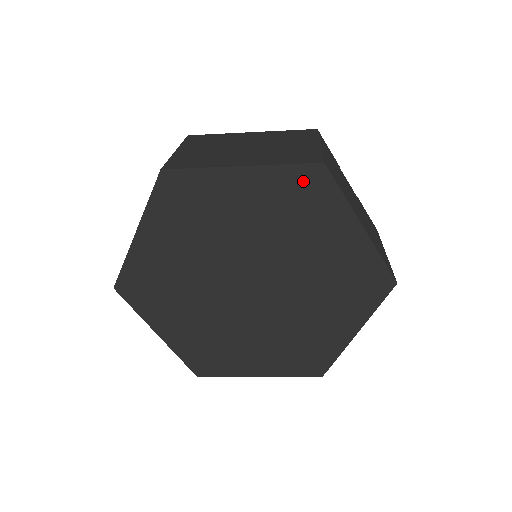
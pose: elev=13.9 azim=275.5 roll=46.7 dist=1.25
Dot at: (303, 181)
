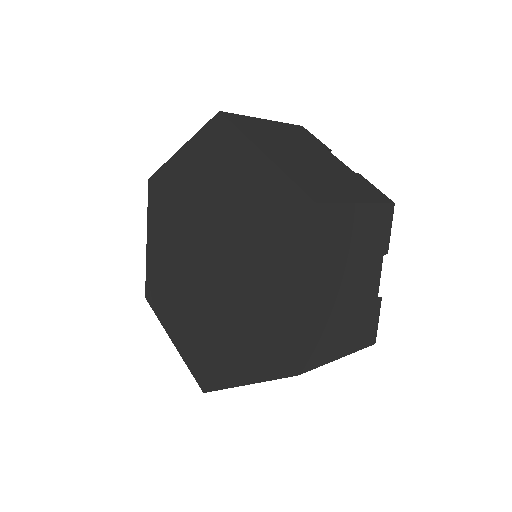
Dot at: (213, 136)
